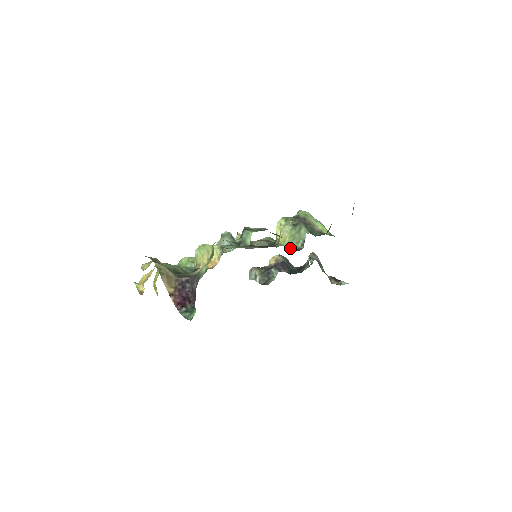
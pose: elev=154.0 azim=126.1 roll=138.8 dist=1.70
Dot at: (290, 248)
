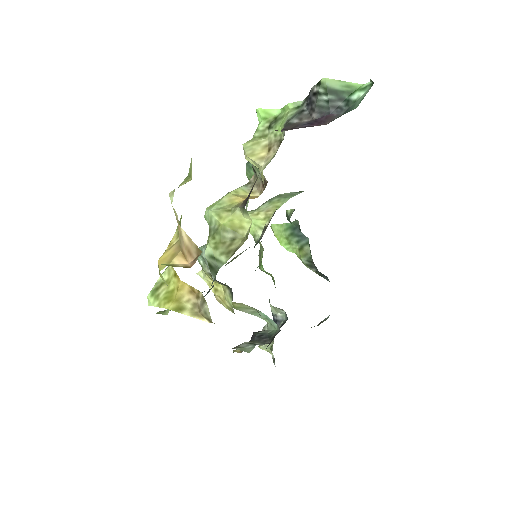
Dot at: occluded
